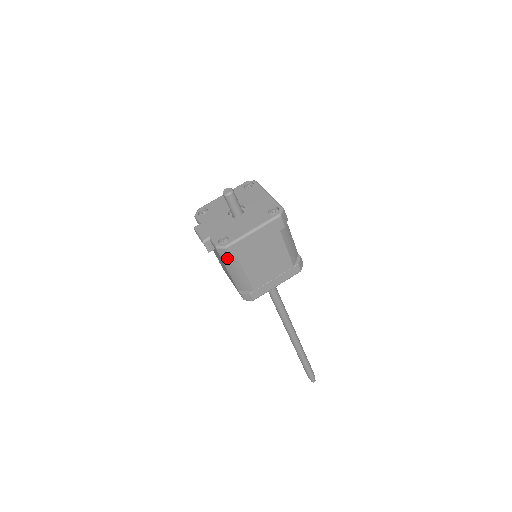
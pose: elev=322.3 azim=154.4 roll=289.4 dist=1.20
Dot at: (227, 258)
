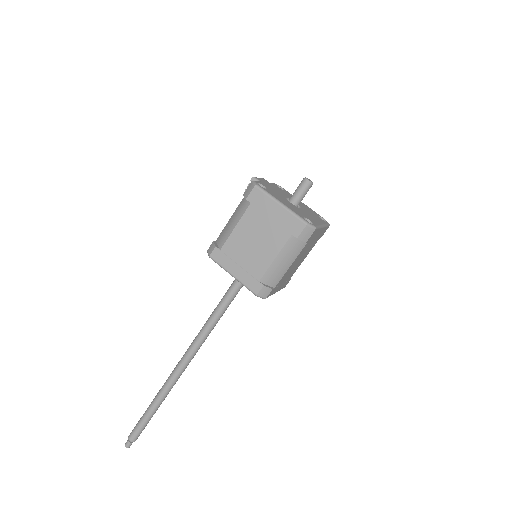
Dot at: (246, 196)
